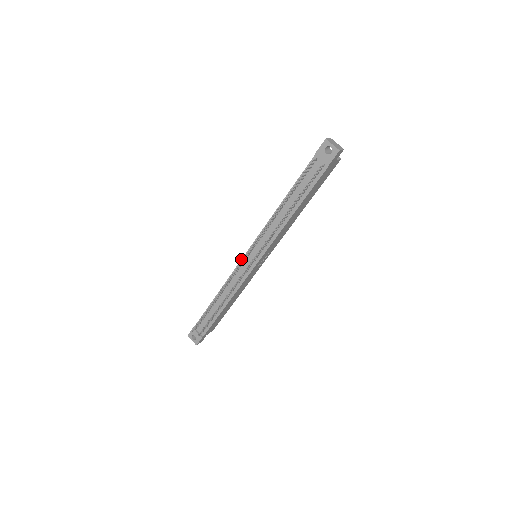
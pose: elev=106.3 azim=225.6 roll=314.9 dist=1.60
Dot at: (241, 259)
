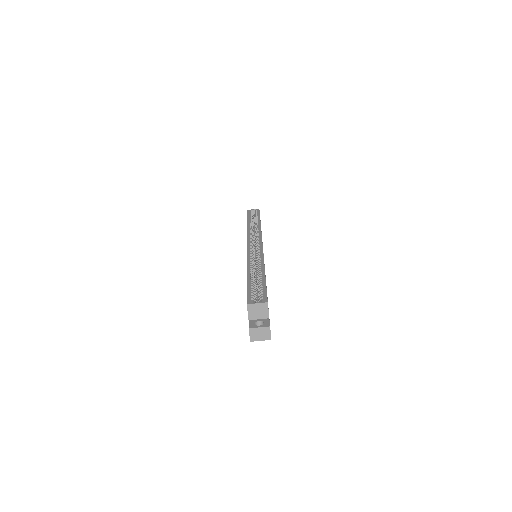
Dot at: occluded
